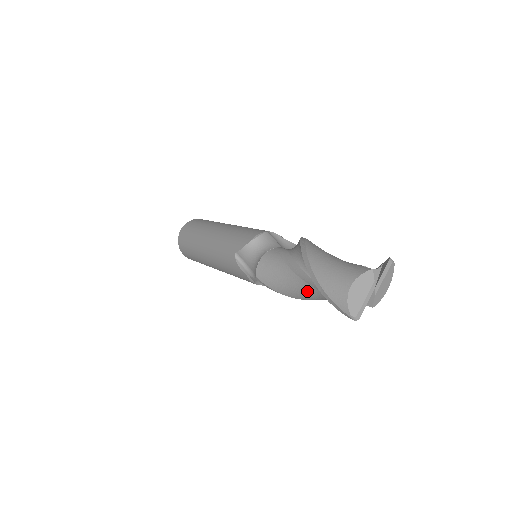
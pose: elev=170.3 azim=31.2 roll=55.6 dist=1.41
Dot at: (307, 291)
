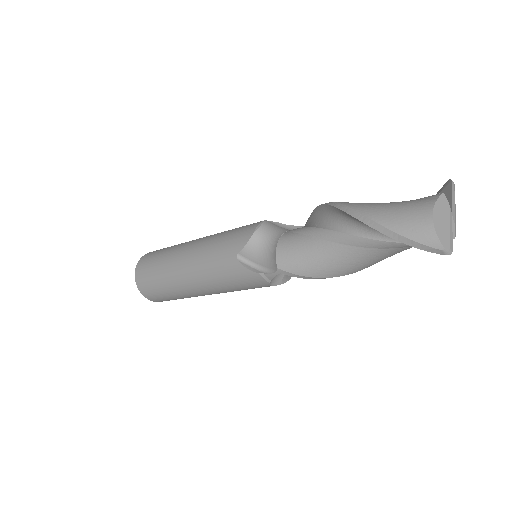
Dot at: (355, 258)
